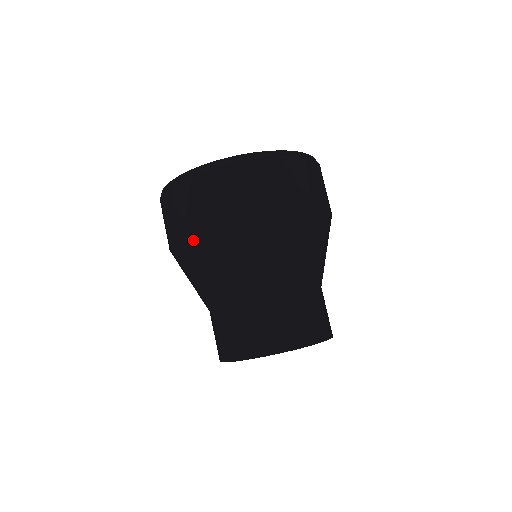
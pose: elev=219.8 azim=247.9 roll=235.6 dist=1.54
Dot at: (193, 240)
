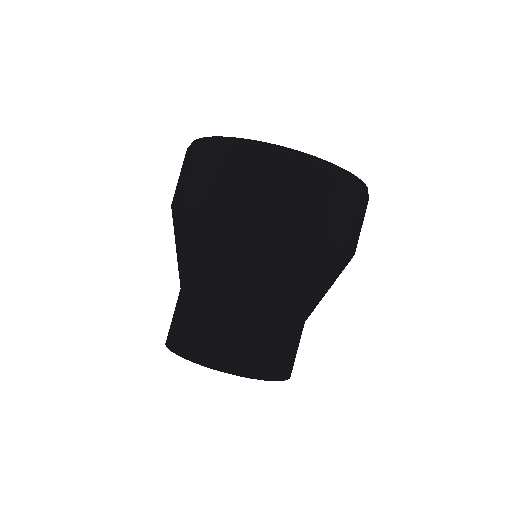
Dot at: occluded
